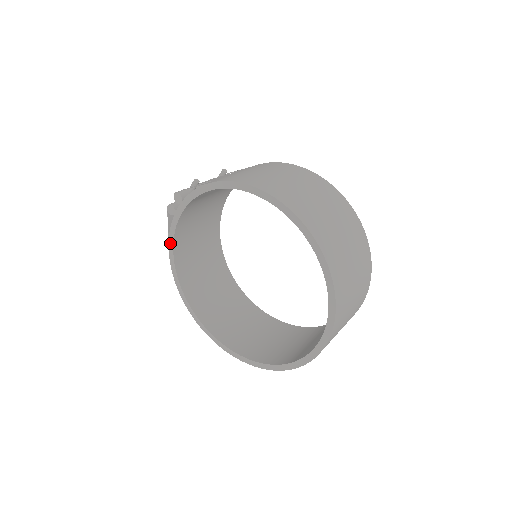
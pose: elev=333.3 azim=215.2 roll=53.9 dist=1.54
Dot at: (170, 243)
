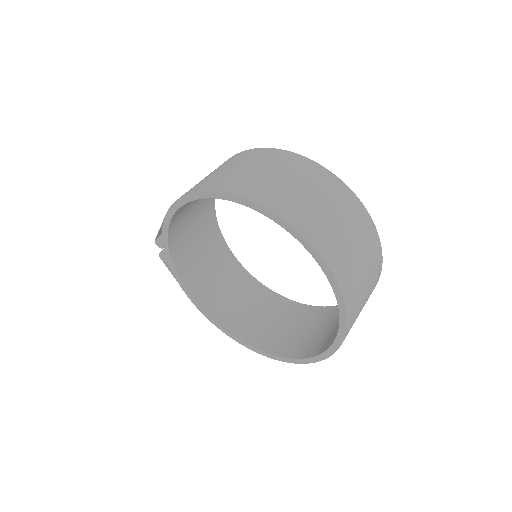
Dot at: (182, 287)
